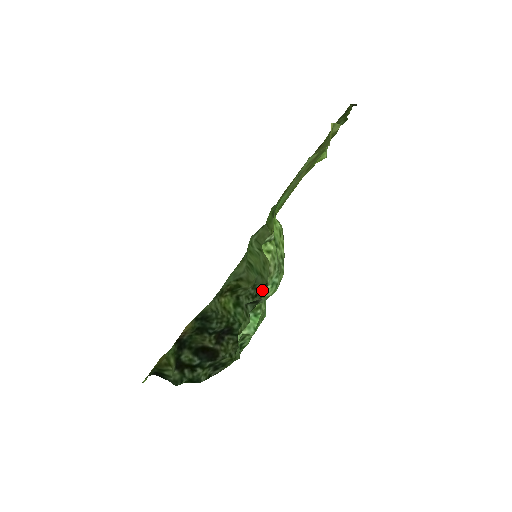
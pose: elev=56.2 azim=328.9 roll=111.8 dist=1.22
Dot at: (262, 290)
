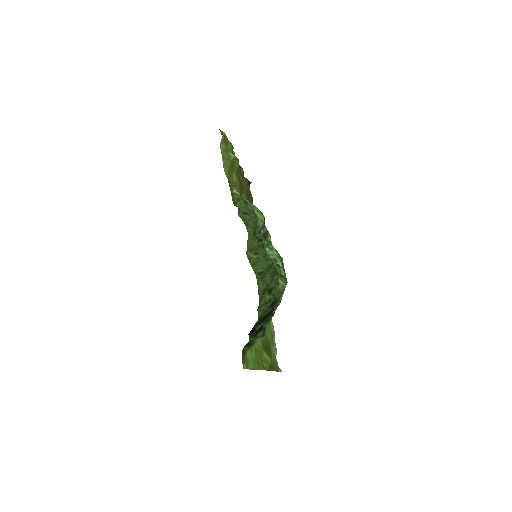
Dot at: occluded
